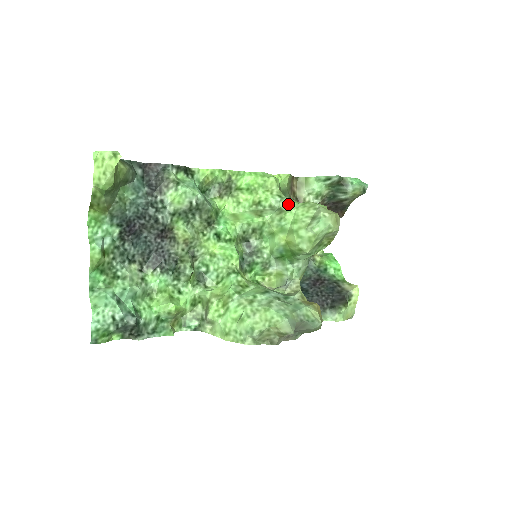
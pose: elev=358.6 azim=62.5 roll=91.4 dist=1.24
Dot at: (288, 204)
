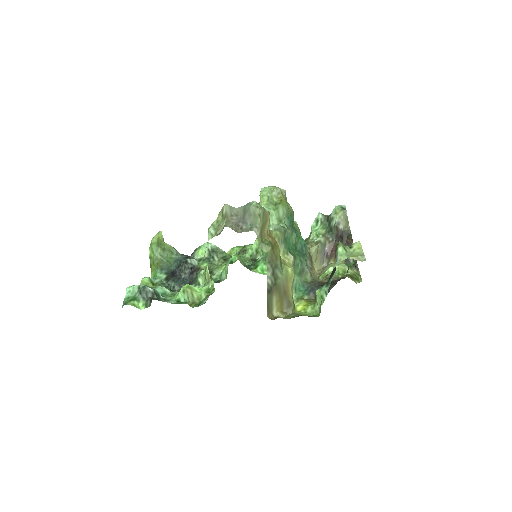
Dot at: occluded
